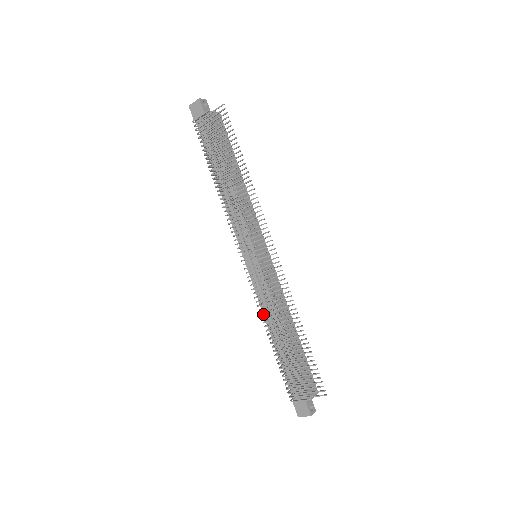
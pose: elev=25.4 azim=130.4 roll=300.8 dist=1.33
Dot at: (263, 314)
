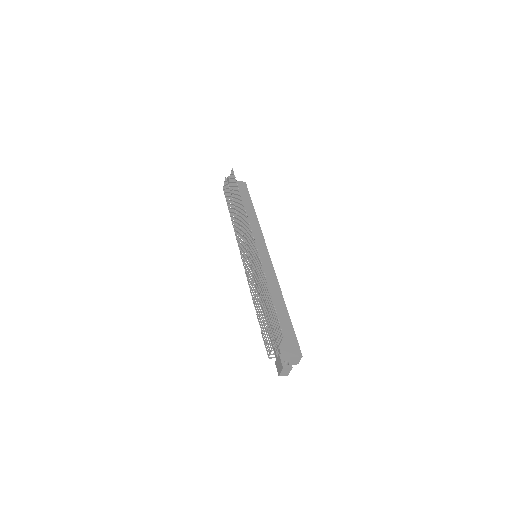
Dot at: occluded
